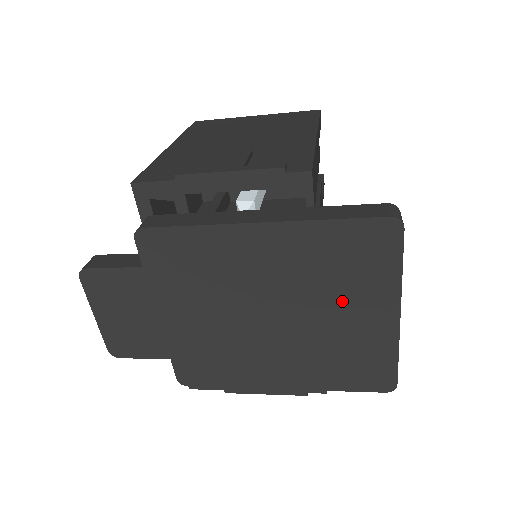
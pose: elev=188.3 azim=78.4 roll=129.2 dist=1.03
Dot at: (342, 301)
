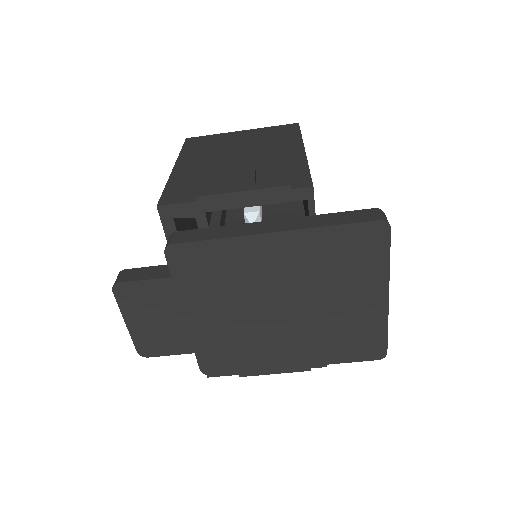
Dot at: (342, 290)
